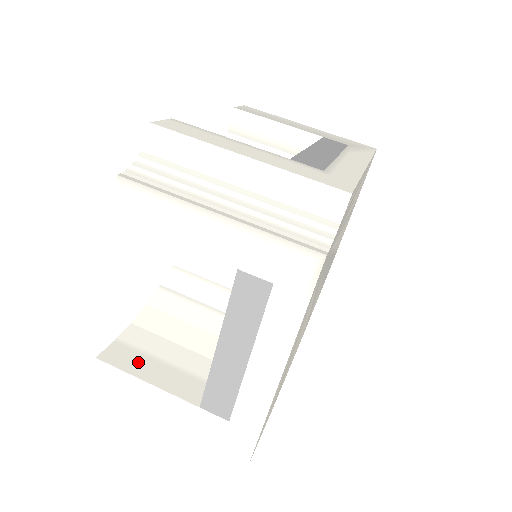
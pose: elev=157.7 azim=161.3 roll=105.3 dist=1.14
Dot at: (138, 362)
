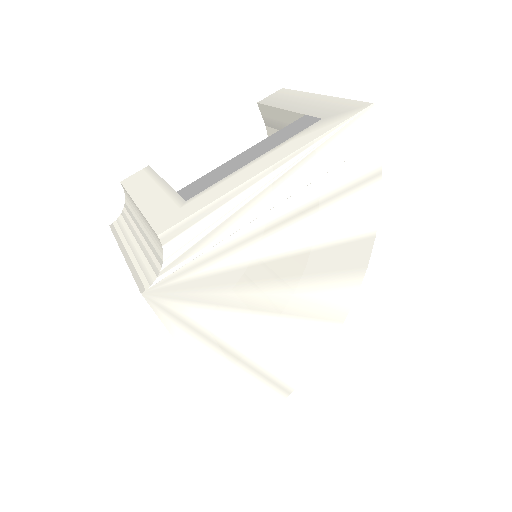
Dot at: occluded
